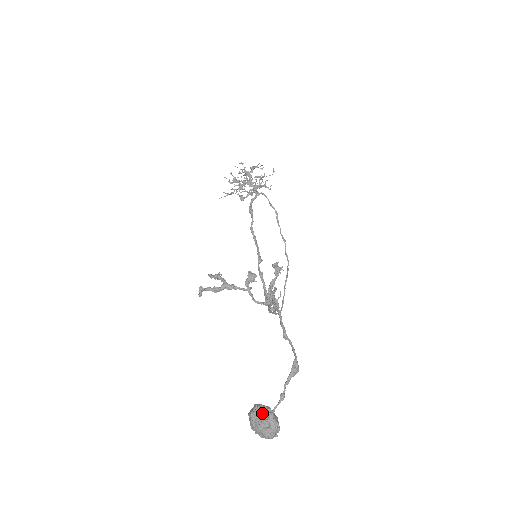
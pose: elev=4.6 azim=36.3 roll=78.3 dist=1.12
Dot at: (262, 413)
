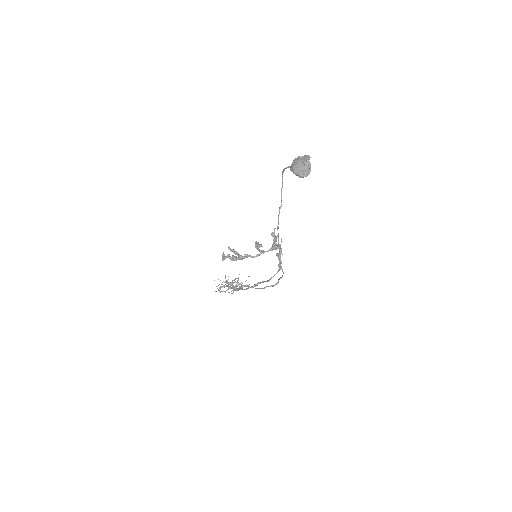
Dot at: (298, 156)
